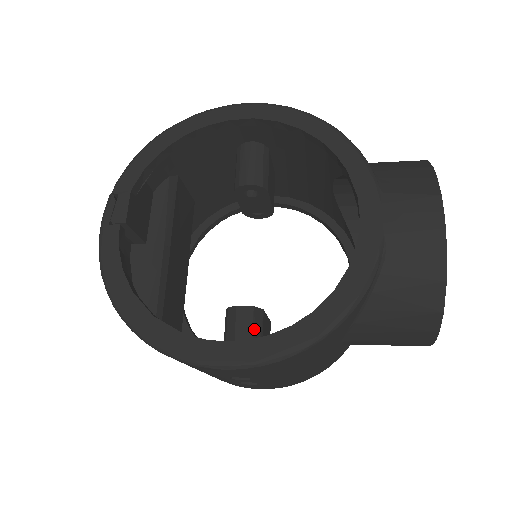
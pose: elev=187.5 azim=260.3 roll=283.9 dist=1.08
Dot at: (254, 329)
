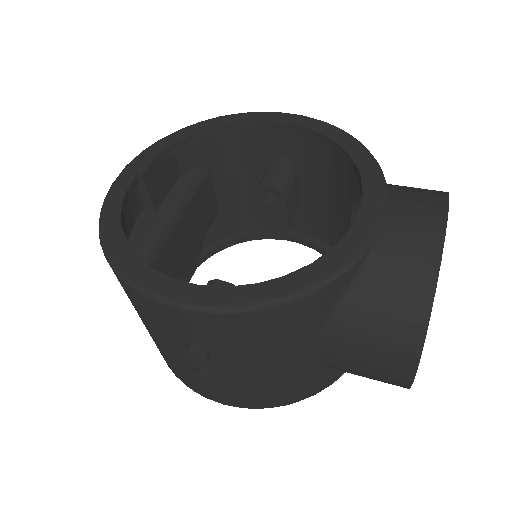
Dot at: occluded
